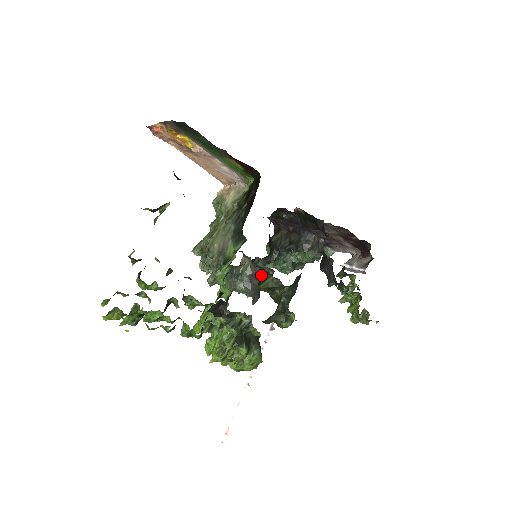
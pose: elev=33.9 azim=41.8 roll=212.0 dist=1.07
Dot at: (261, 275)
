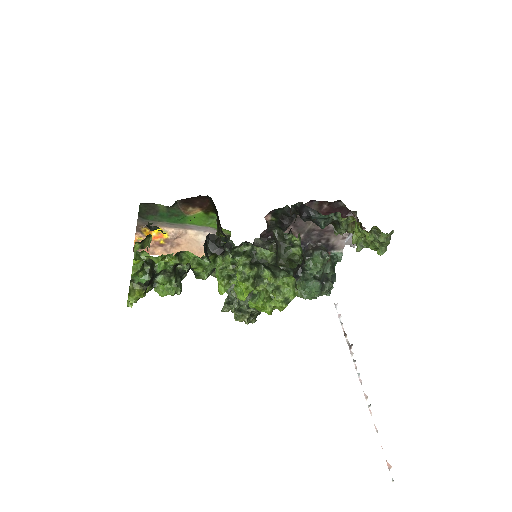
Dot at: occluded
